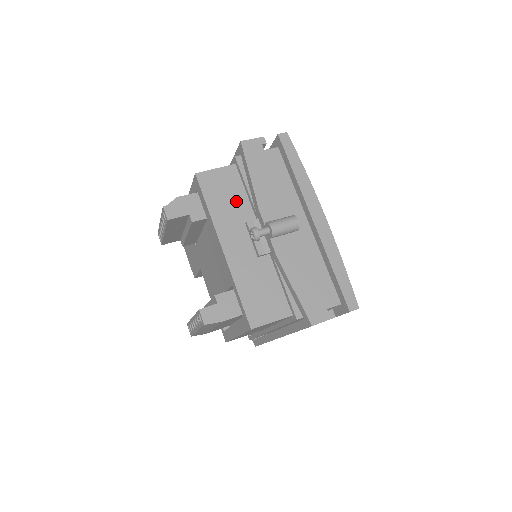
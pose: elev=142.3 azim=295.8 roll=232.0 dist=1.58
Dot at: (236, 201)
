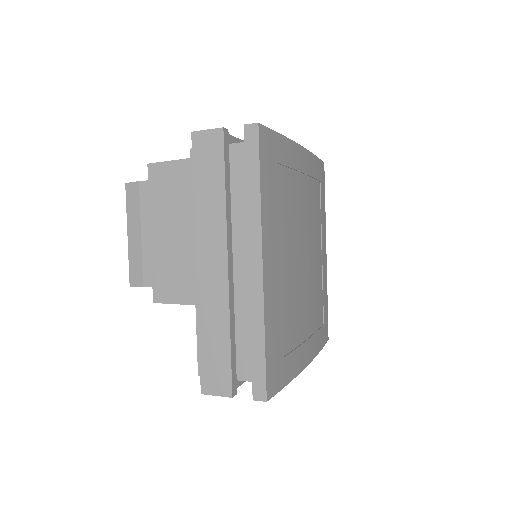
Dot at: occluded
